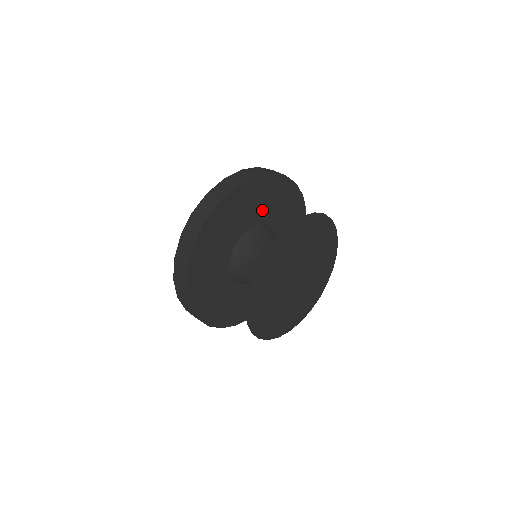
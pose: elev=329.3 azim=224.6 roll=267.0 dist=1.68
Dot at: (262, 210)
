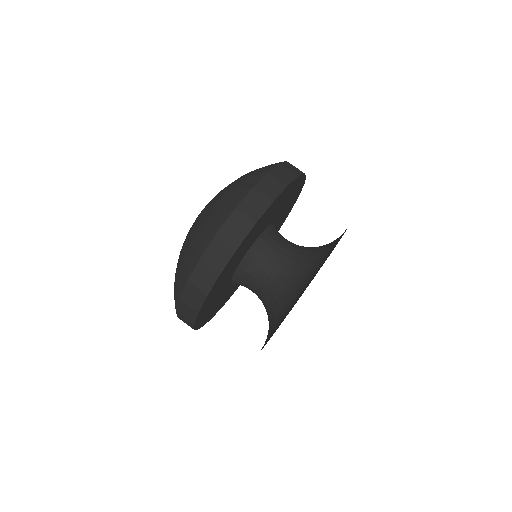
Dot at: (276, 225)
